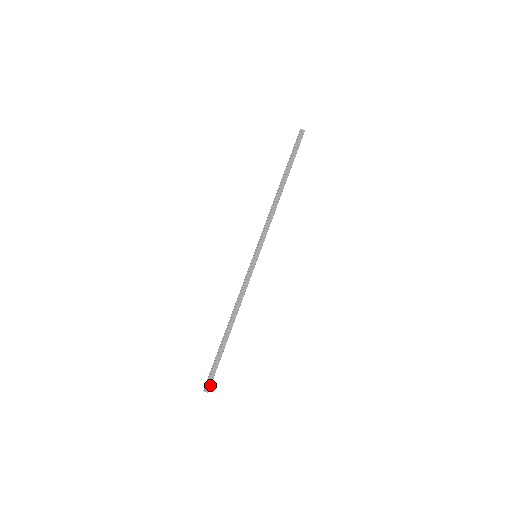
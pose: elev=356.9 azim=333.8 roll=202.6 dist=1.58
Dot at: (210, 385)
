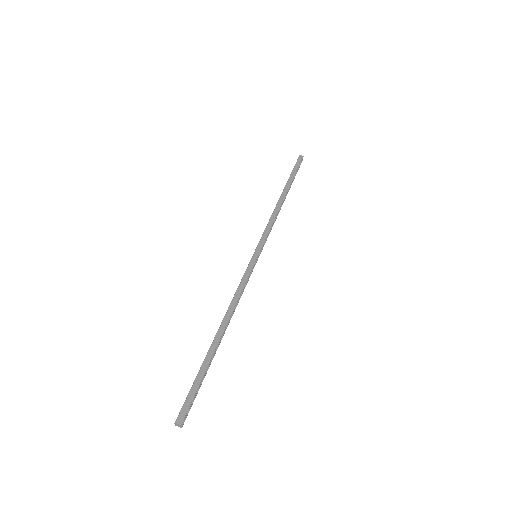
Dot at: (185, 413)
